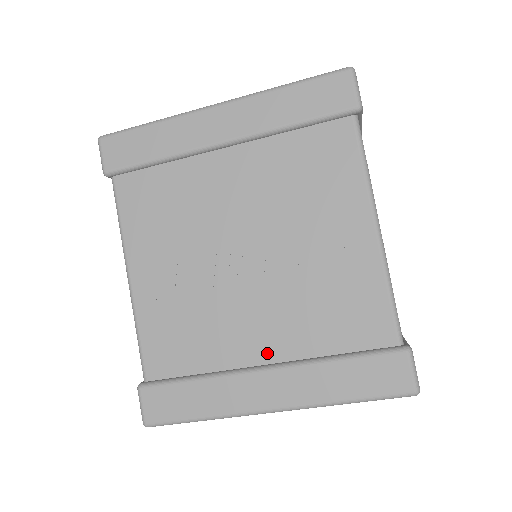
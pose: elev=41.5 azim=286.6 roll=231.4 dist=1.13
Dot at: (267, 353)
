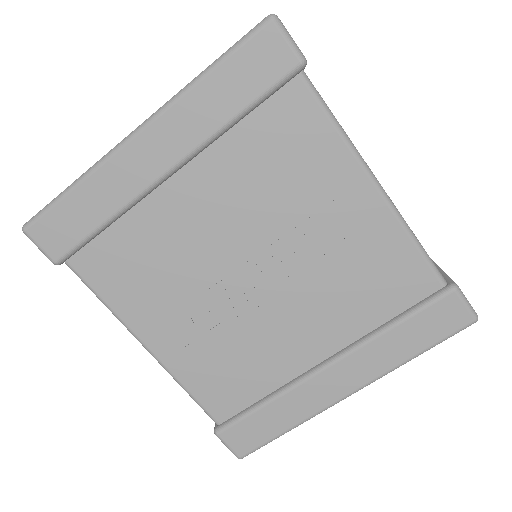
Dot at: (321, 350)
